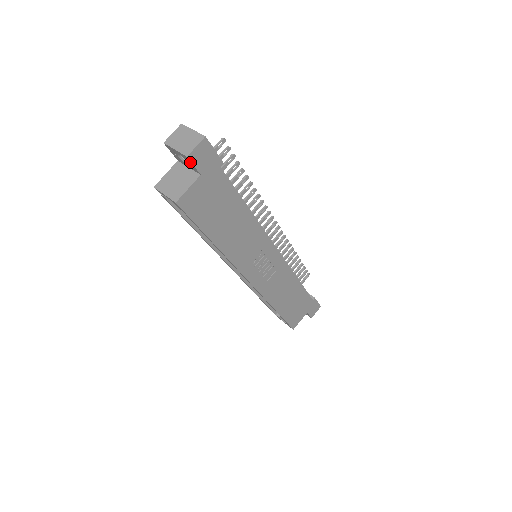
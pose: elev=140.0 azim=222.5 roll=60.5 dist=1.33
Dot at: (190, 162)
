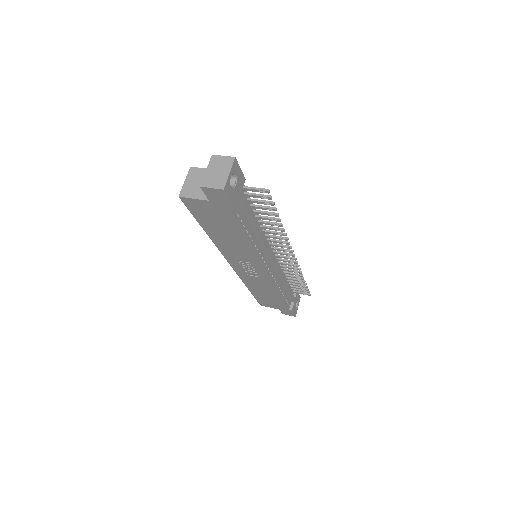
Dot at: (204, 189)
